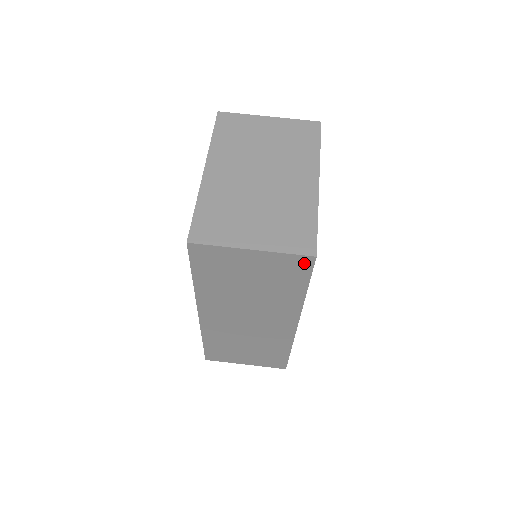
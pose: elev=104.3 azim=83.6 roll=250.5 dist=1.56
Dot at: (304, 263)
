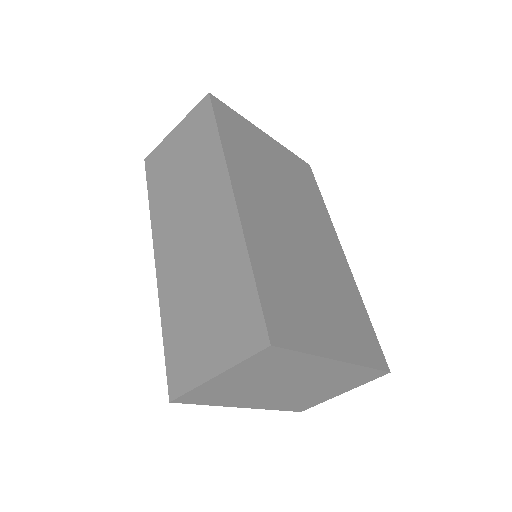
Dot at: occluded
